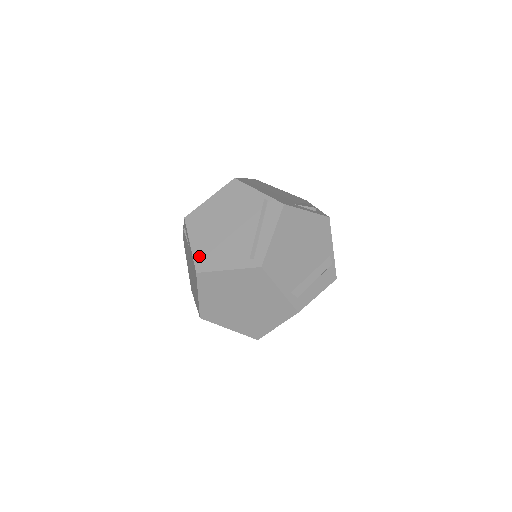
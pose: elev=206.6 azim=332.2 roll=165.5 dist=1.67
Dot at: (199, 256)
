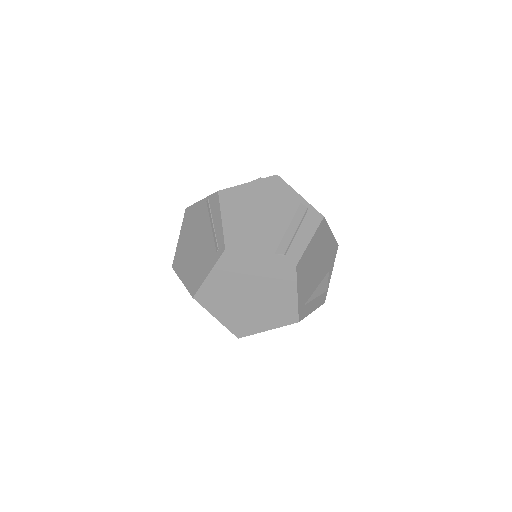
Dot at: (189, 284)
